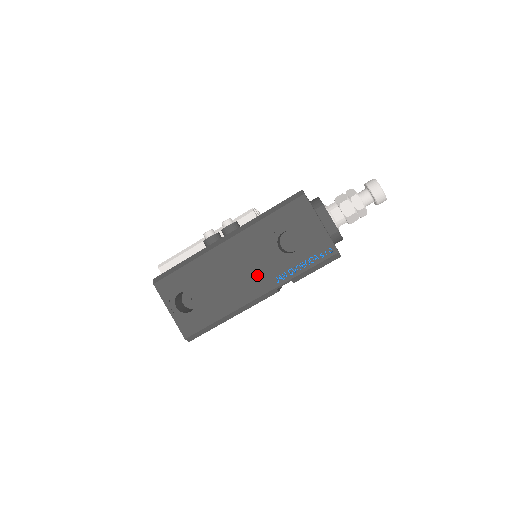
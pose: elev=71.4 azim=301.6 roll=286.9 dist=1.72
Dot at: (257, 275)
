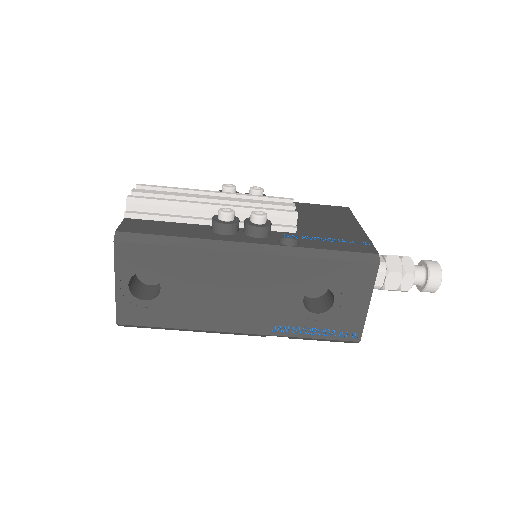
Dot at: (256, 311)
